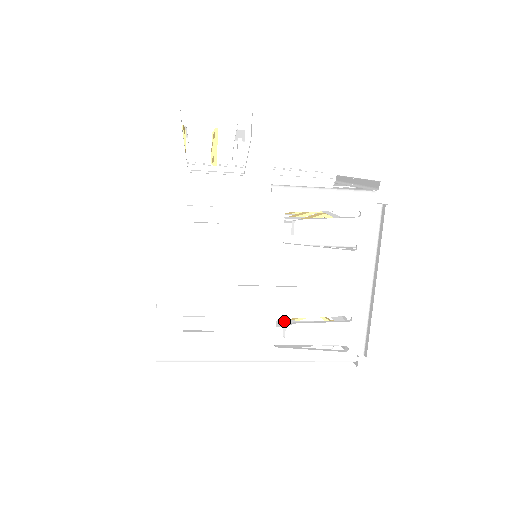
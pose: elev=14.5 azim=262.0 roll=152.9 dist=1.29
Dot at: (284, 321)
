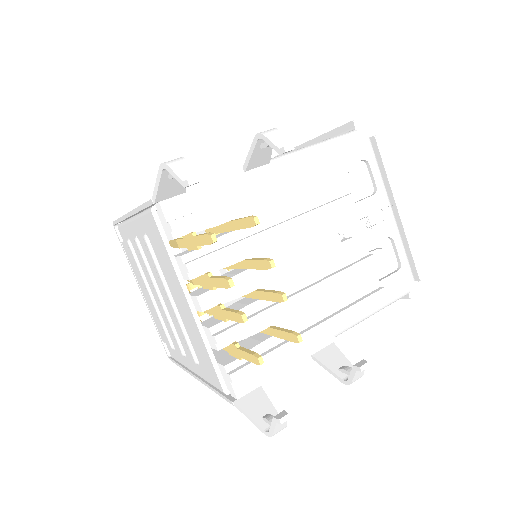
Dot at: occluded
